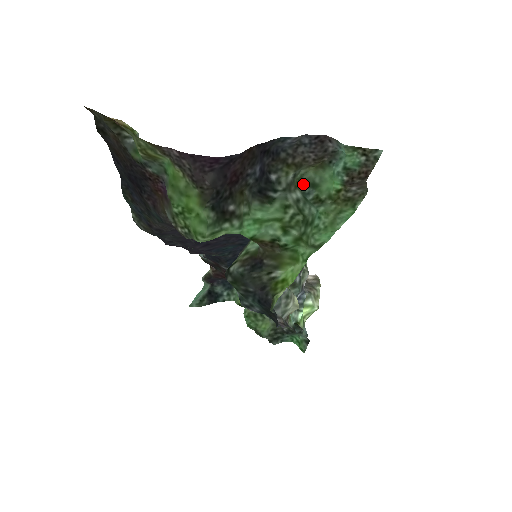
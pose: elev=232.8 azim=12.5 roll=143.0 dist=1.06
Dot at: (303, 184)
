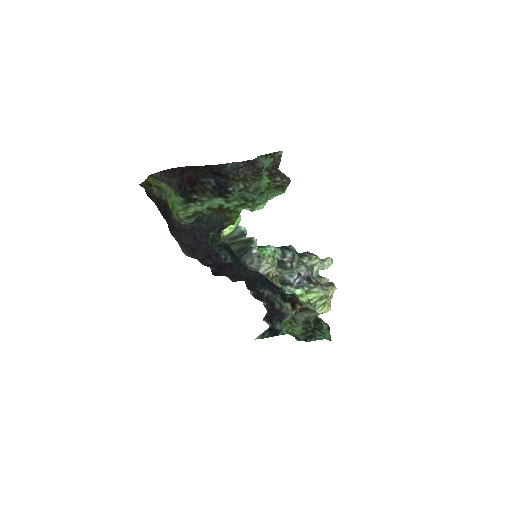
Dot at: (255, 192)
